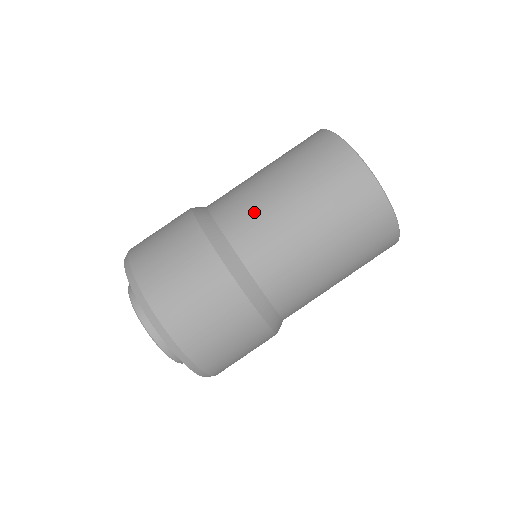
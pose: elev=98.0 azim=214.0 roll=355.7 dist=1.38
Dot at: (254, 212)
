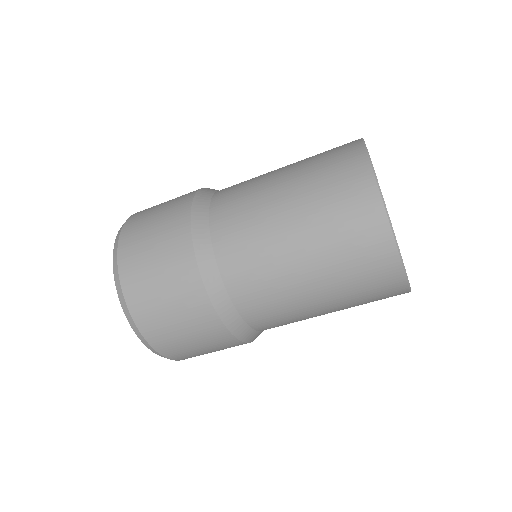
Dot at: (261, 272)
